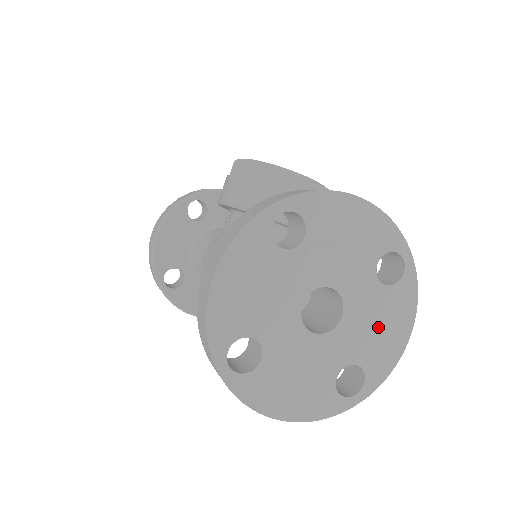
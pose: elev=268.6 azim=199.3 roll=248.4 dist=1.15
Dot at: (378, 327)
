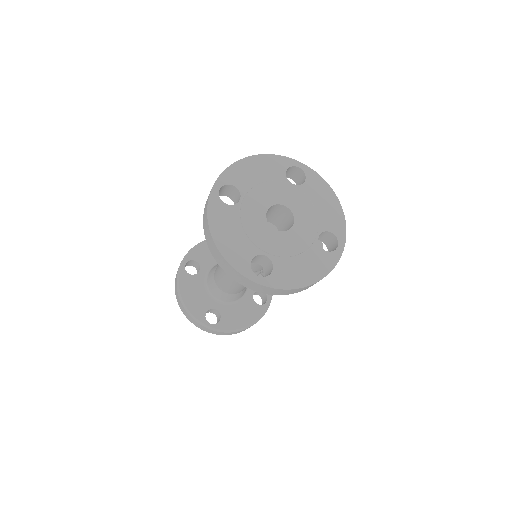
Dot at: (299, 259)
